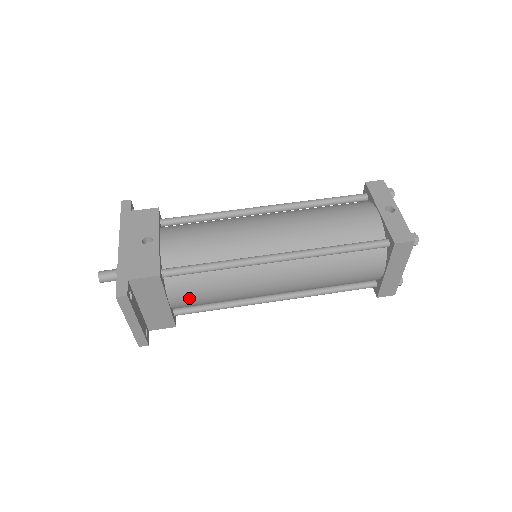
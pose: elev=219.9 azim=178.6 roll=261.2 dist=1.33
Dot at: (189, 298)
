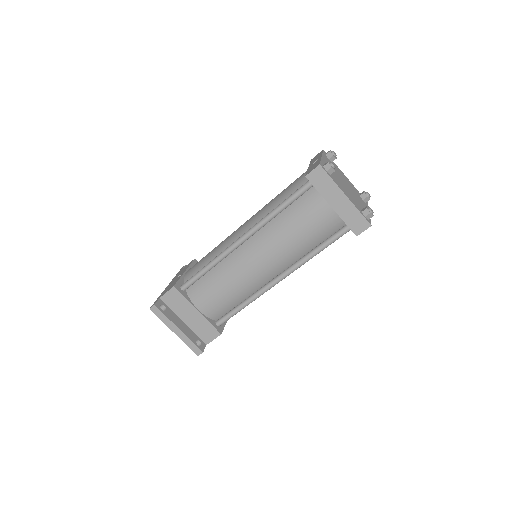
Dot at: (209, 301)
